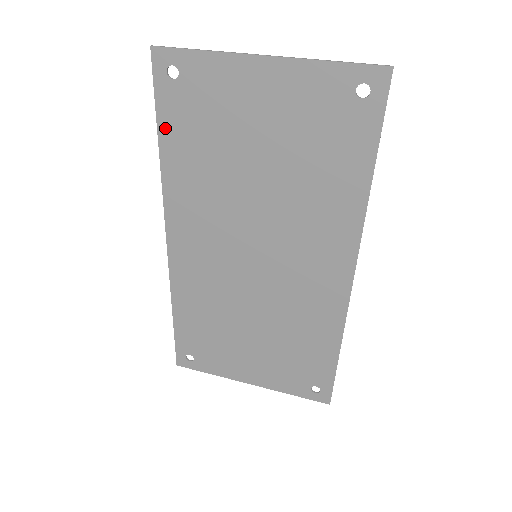
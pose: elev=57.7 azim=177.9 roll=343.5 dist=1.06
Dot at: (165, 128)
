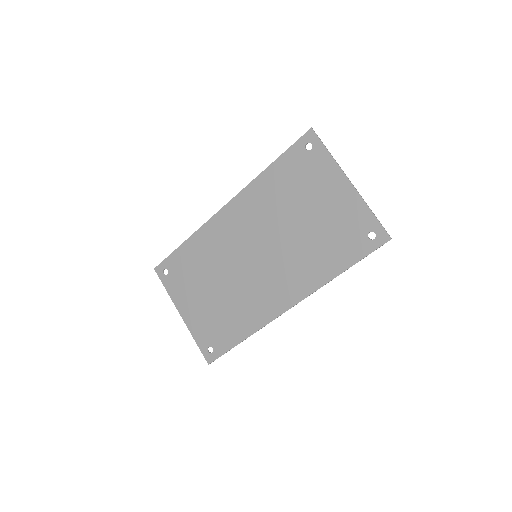
Dot at: (280, 162)
